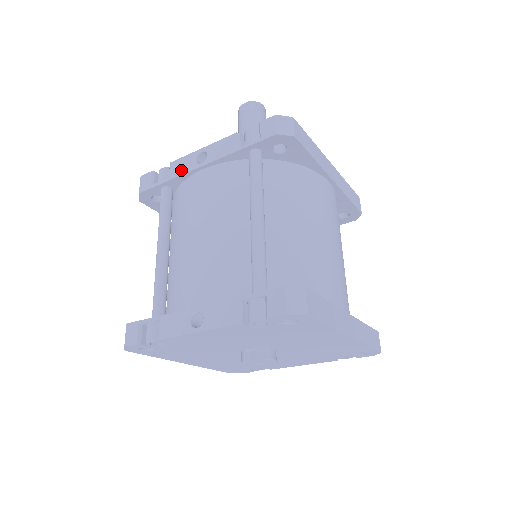
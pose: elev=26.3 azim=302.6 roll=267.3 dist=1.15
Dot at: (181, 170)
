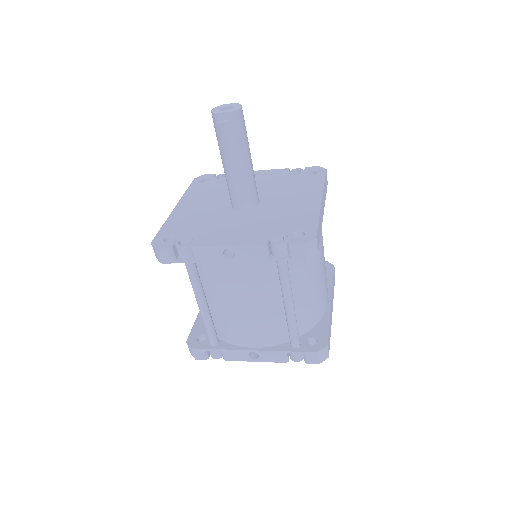
Dot at: (208, 259)
